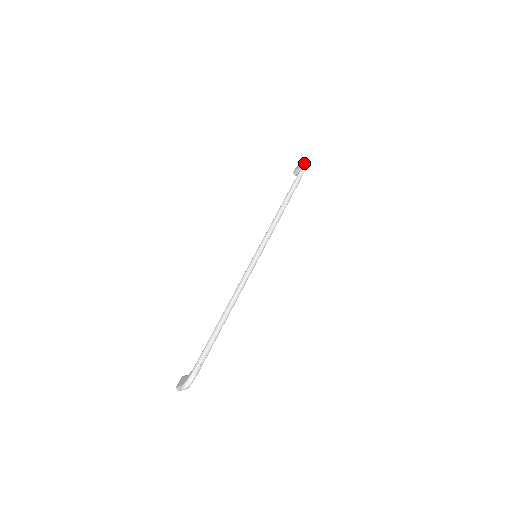
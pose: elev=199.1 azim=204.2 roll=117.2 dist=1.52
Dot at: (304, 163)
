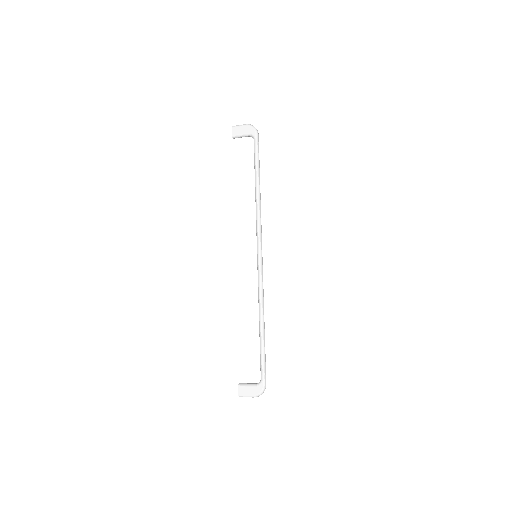
Dot at: (257, 135)
